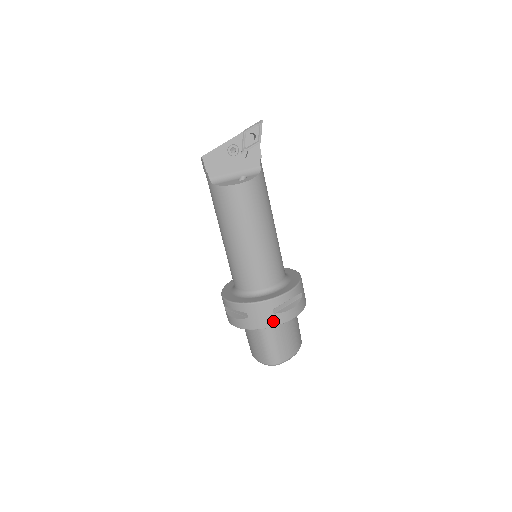
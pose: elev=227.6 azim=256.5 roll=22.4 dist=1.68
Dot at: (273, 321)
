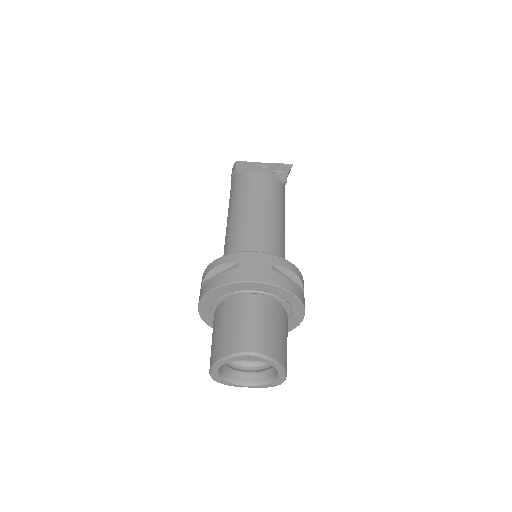
Dot at: (269, 277)
